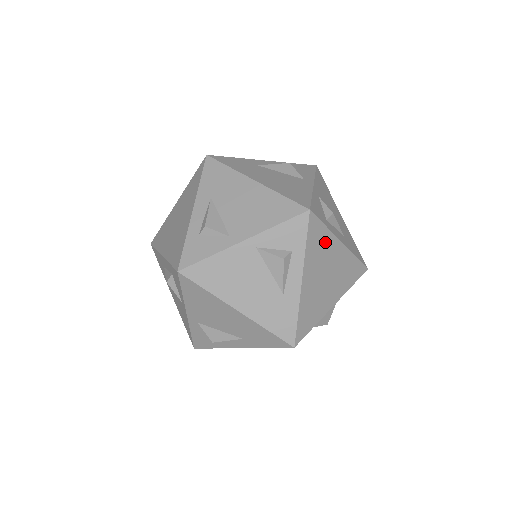
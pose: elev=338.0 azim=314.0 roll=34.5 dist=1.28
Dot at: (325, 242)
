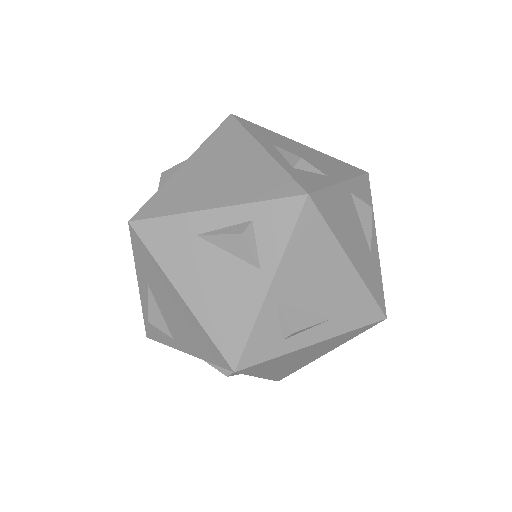
Dot at: (282, 359)
